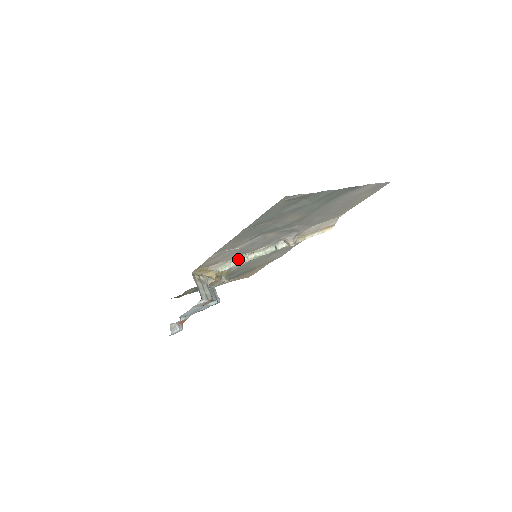
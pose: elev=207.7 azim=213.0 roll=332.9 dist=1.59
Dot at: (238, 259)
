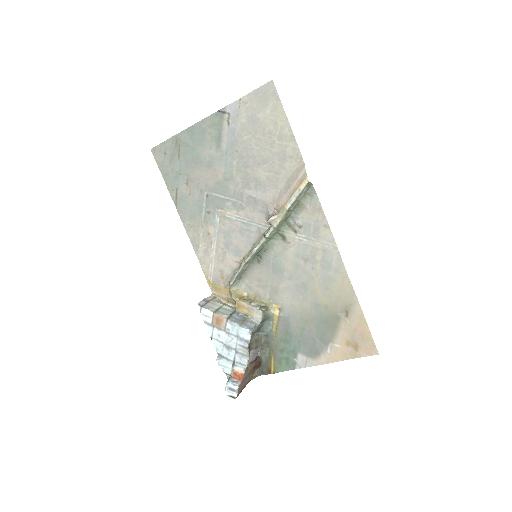
Dot at: (241, 265)
